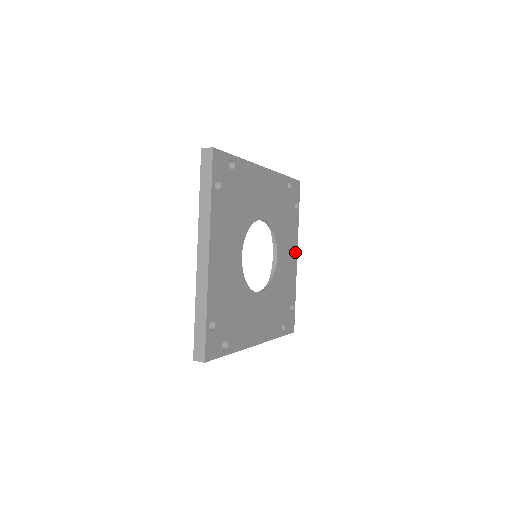
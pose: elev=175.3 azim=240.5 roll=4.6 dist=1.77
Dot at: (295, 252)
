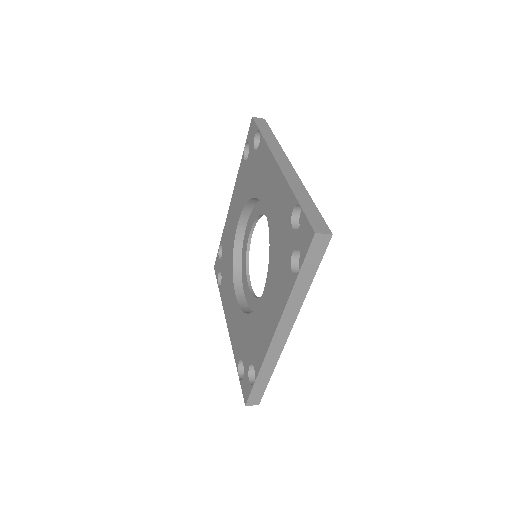
Dot at: occluded
